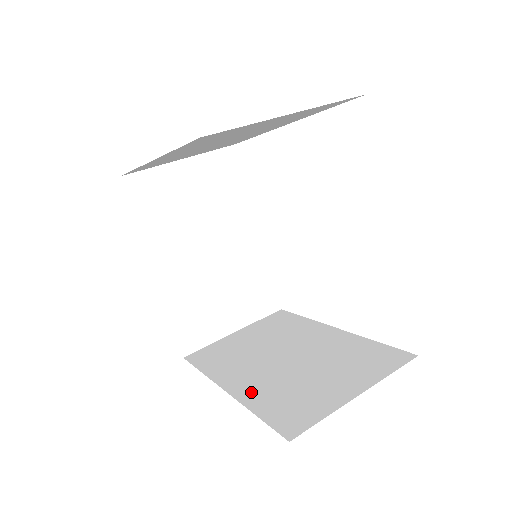
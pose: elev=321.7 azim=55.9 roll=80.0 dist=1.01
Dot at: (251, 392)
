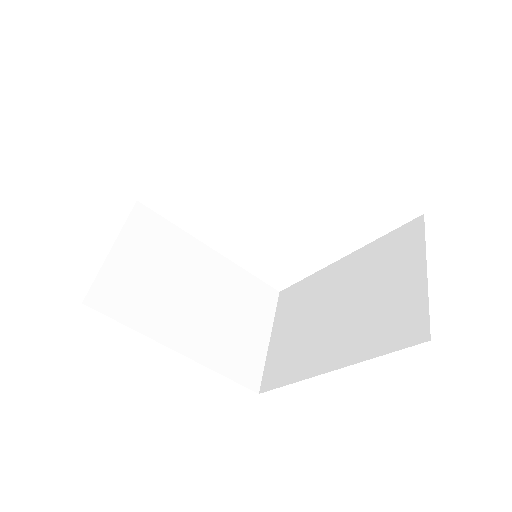
Dot at: (351, 350)
